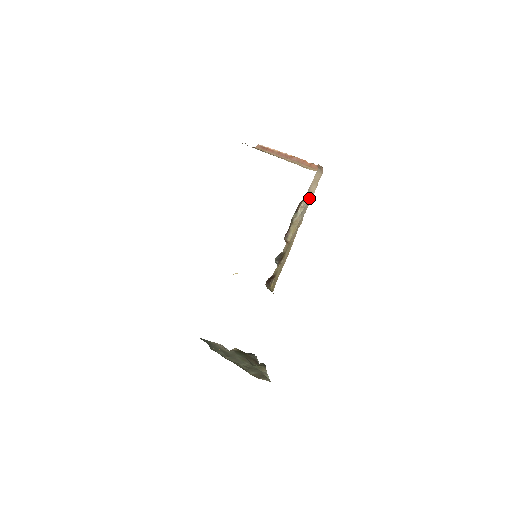
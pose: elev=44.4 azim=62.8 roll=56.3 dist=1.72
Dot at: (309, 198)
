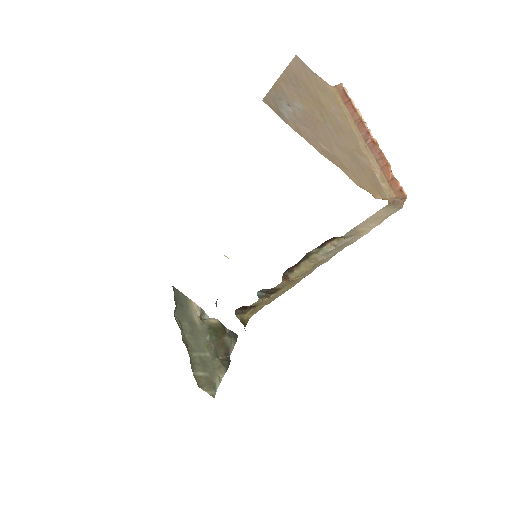
Dot at: (354, 236)
